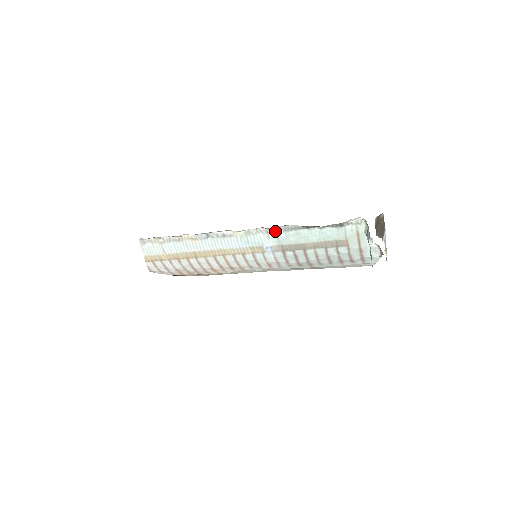
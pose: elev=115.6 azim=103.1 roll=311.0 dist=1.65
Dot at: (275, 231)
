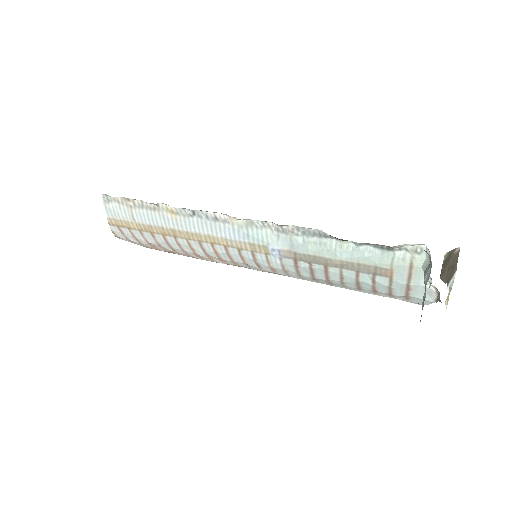
Dot at: (289, 231)
